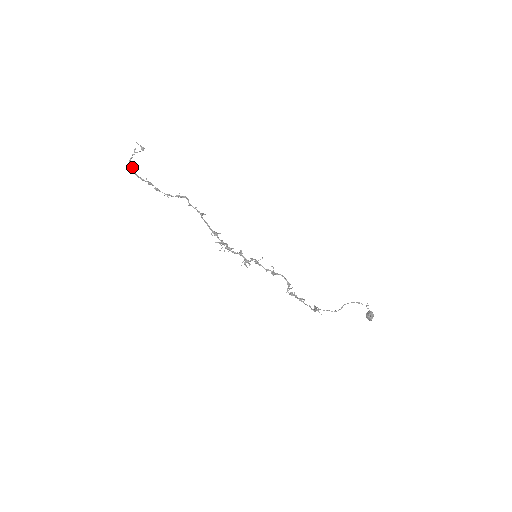
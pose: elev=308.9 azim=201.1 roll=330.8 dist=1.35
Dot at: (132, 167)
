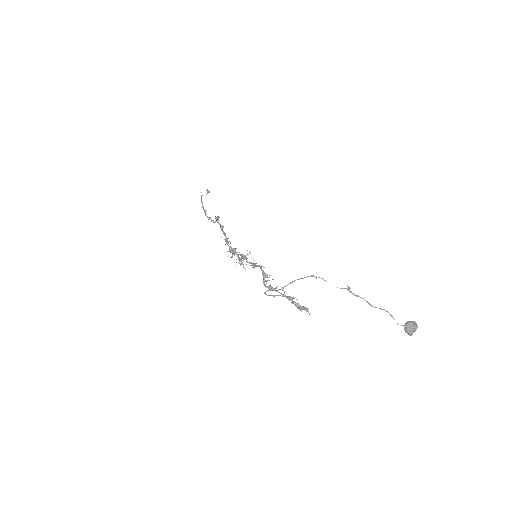
Dot at: (206, 210)
